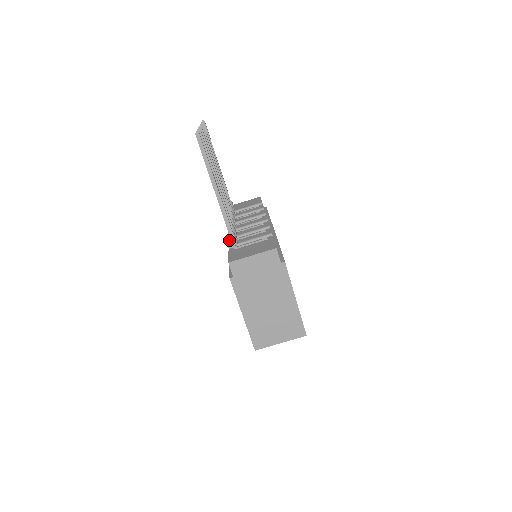
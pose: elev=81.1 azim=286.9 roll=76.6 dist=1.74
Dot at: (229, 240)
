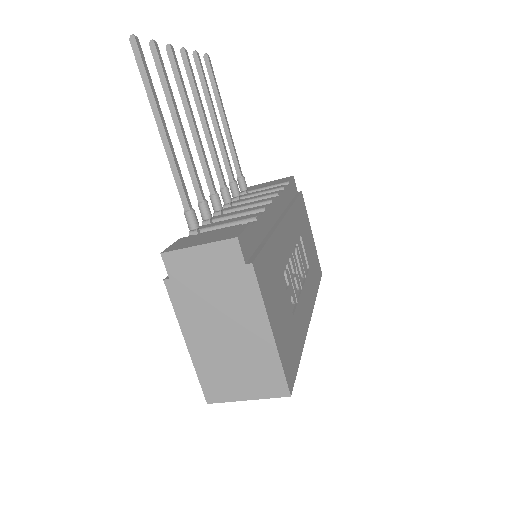
Dot at: (203, 224)
